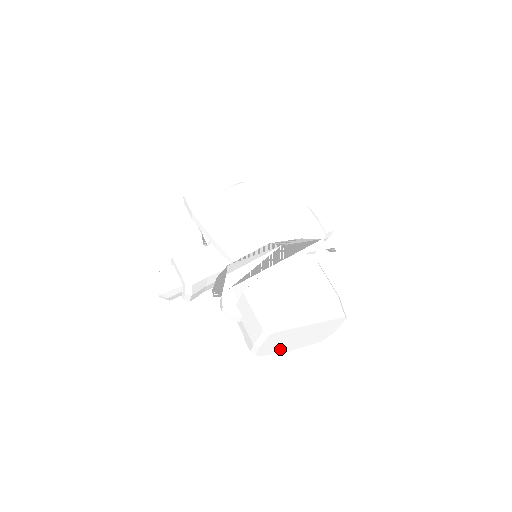
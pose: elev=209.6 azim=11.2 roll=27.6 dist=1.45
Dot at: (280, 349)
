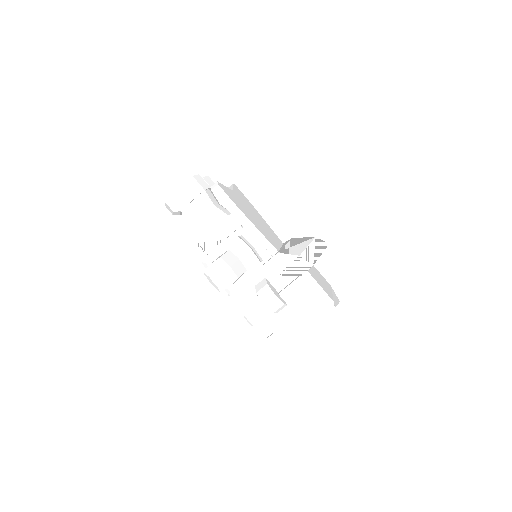
Dot at: occluded
